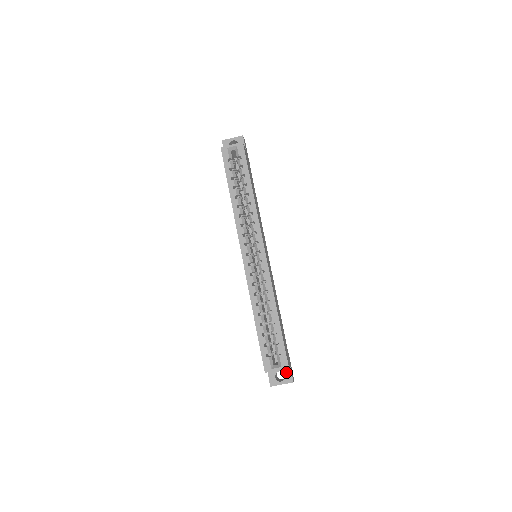
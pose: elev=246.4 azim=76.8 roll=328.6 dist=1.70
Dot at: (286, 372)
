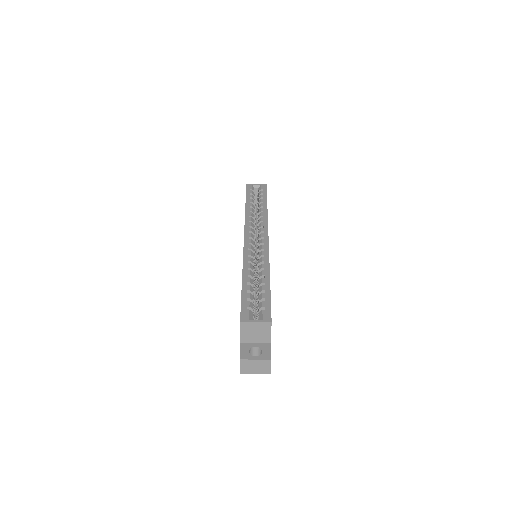
Dot at: (264, 348)
